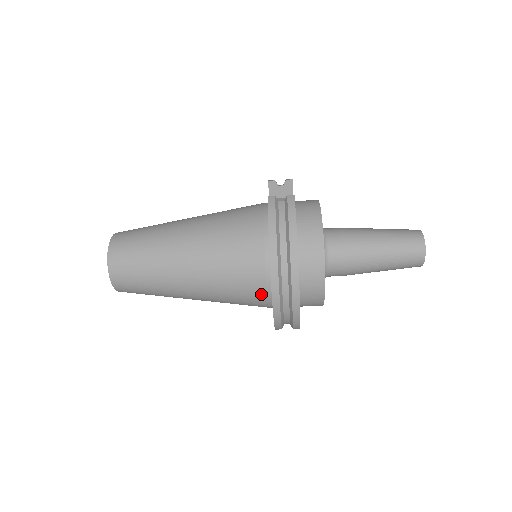
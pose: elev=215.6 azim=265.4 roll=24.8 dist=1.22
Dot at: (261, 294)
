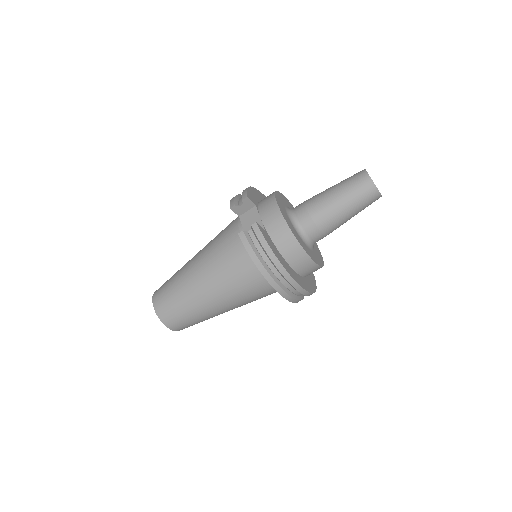
Dot at: occluded
